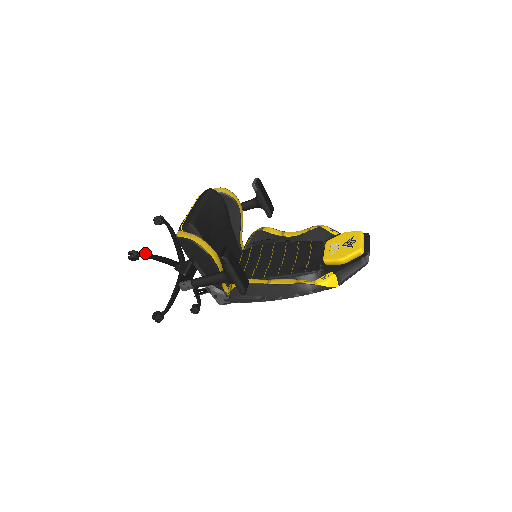
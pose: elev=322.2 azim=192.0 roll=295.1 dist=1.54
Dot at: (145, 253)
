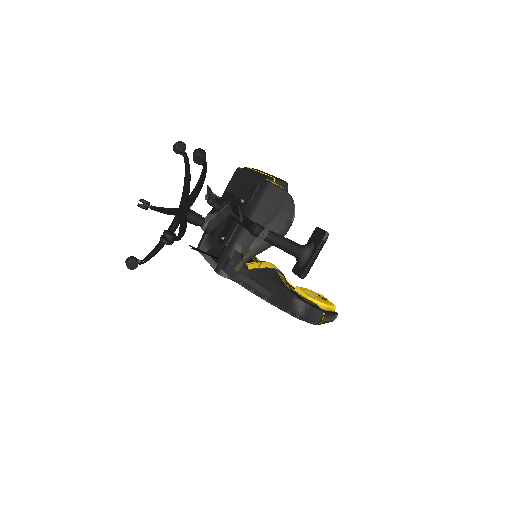
Dot at: (206, 165)
